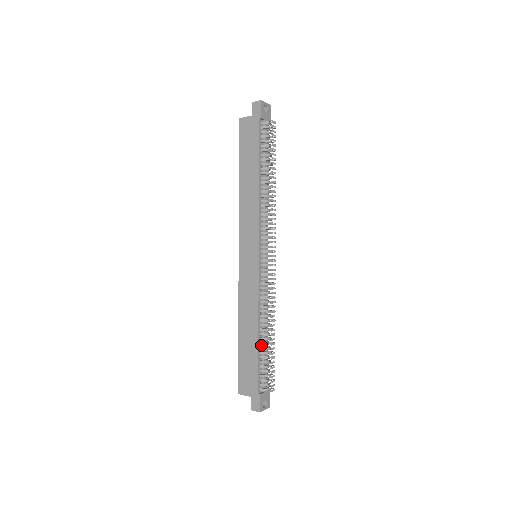
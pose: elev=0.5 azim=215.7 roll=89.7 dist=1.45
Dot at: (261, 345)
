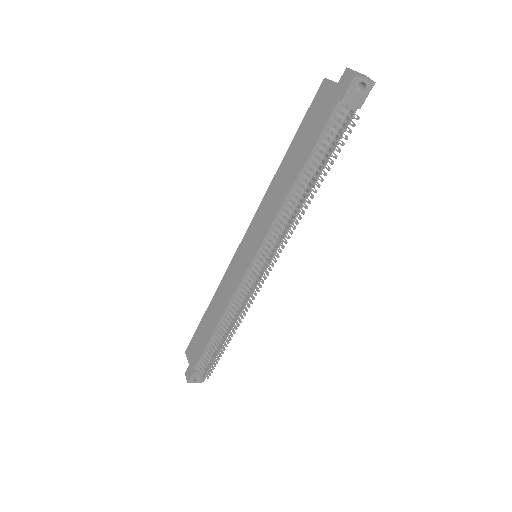
Dot at: (216, 337)
